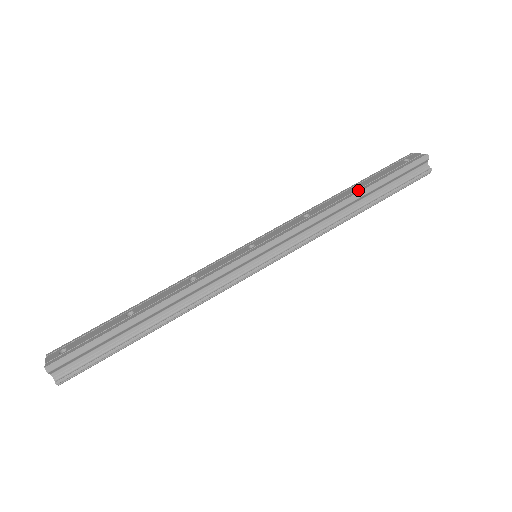
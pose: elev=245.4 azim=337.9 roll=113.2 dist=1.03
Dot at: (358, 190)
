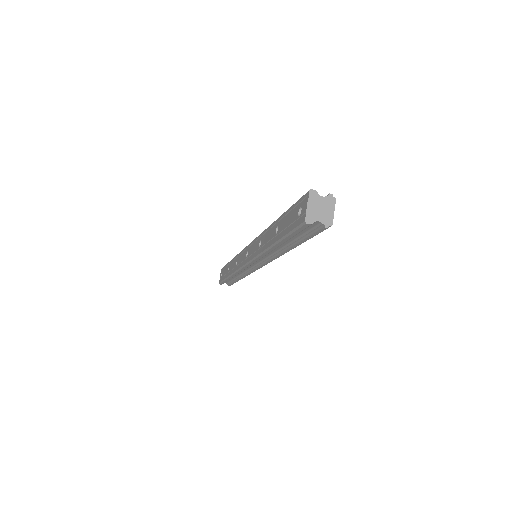
Dot at: (274, 239)
